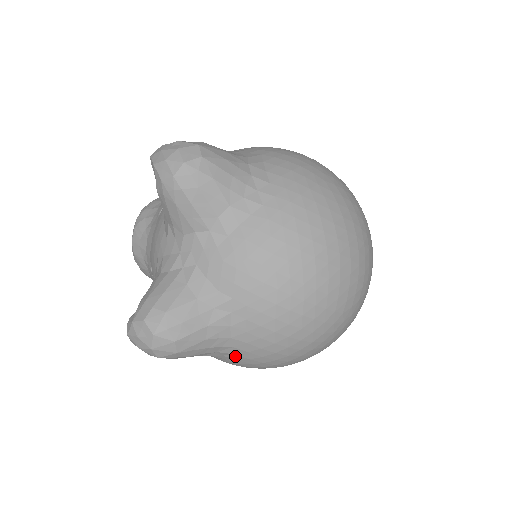
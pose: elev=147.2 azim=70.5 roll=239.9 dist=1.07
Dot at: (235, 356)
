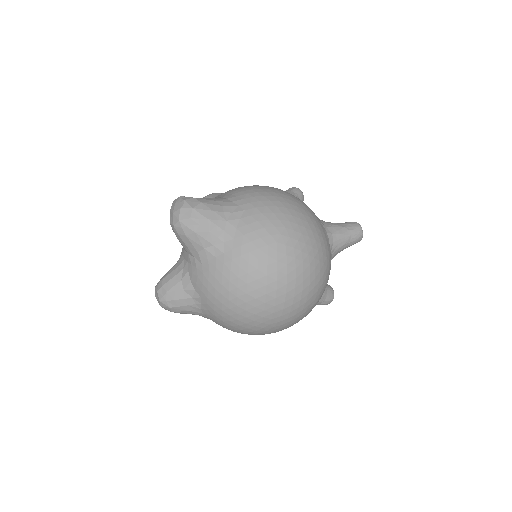
Dot at: occluded
